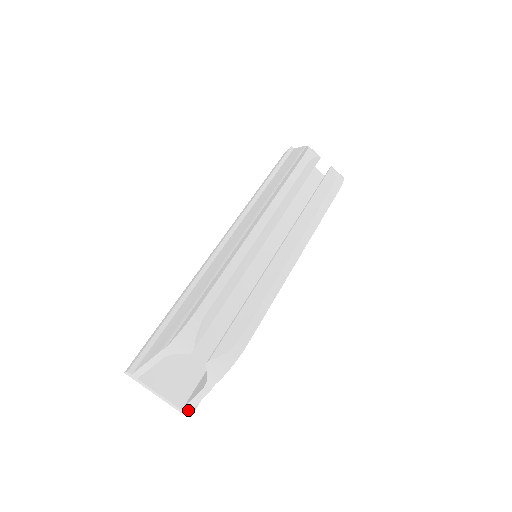
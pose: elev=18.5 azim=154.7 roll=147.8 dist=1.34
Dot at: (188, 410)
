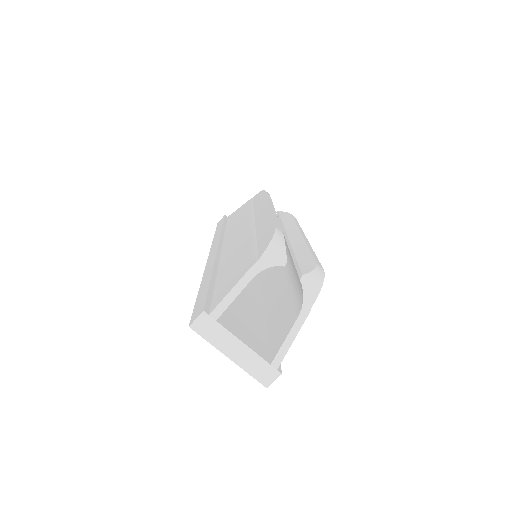
Dot at: (279, 362)
